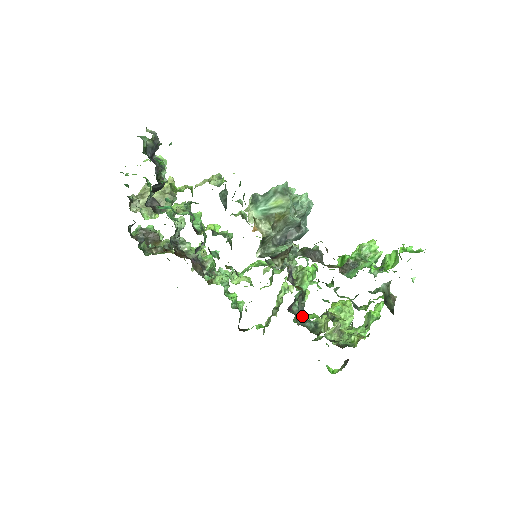
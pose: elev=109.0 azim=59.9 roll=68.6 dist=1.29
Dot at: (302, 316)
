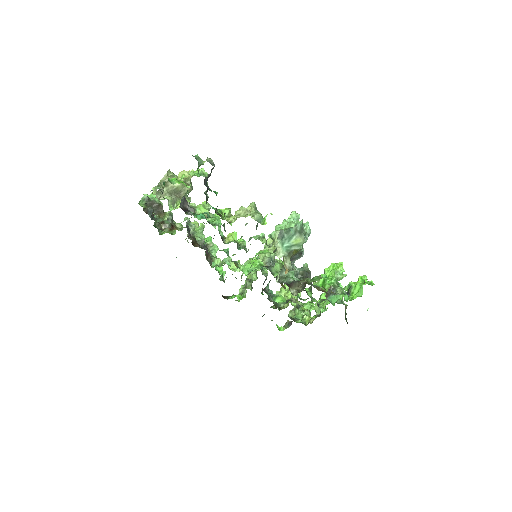
Dot at: occluded
